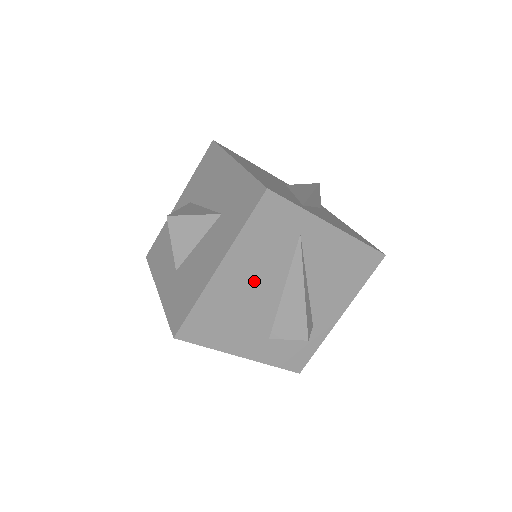
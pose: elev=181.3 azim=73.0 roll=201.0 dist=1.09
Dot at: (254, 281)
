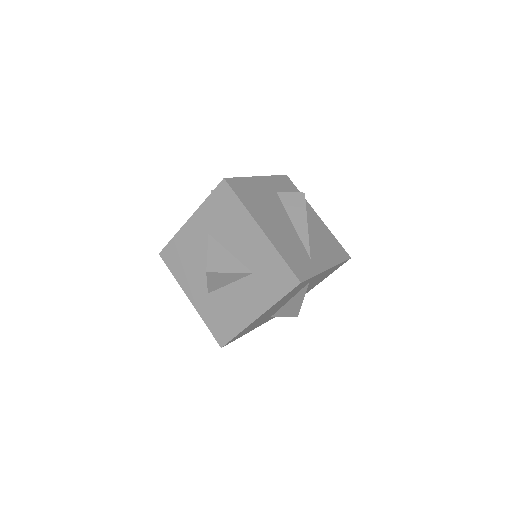
Dot at: (274, 309)
